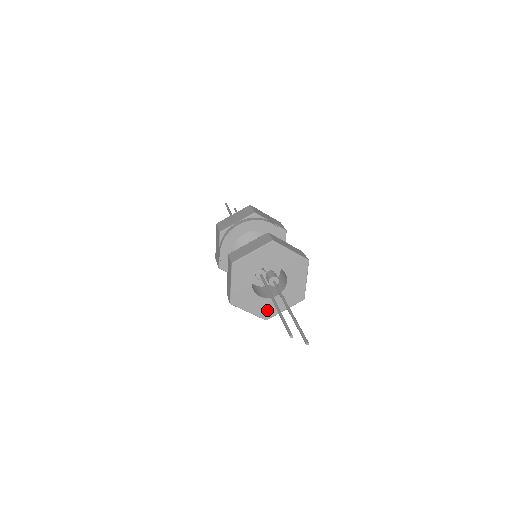
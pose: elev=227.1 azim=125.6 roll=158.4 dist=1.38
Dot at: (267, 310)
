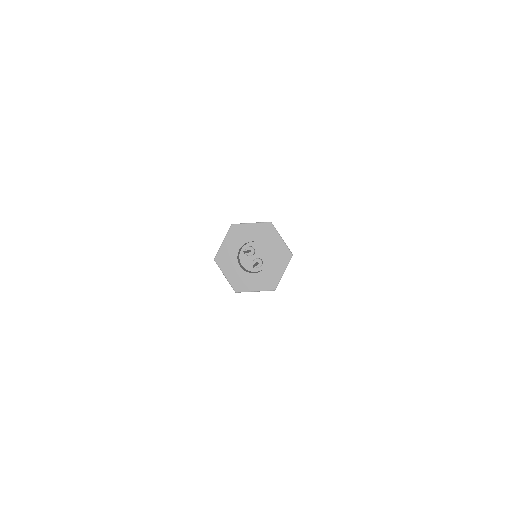
Dot at: (240, 282)
